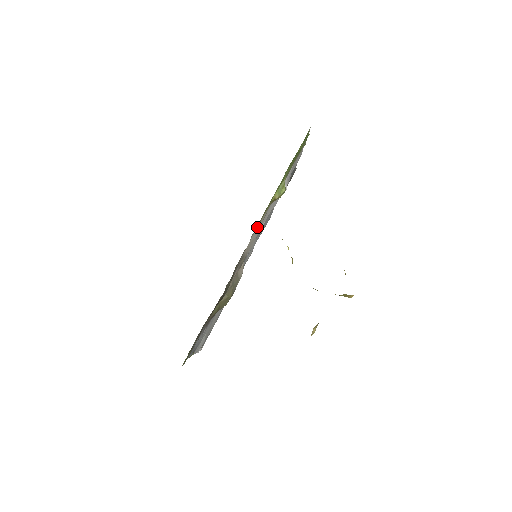
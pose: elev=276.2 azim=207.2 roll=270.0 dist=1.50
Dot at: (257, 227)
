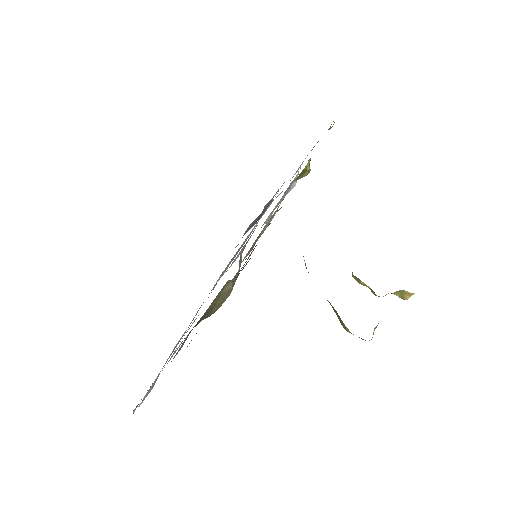
Dot at: occluded
